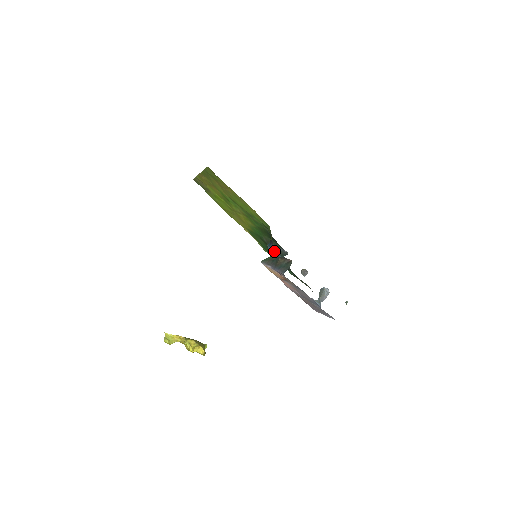
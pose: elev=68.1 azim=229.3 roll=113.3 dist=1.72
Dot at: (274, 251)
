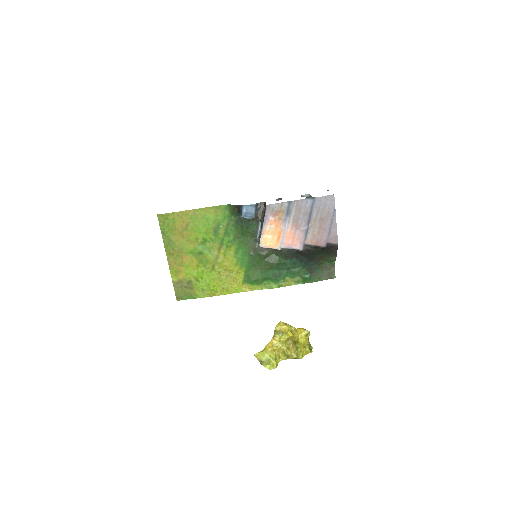
Dot at: (246, 207)
